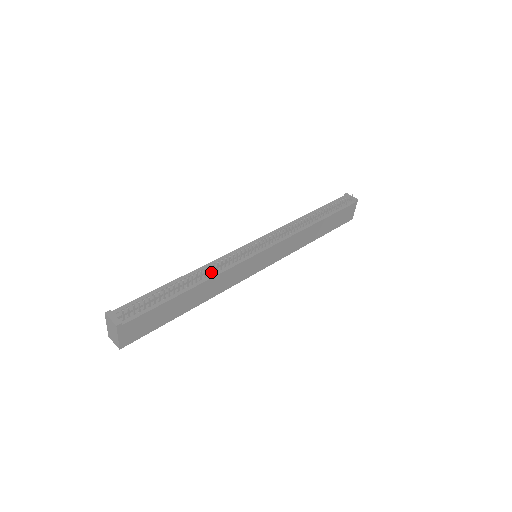
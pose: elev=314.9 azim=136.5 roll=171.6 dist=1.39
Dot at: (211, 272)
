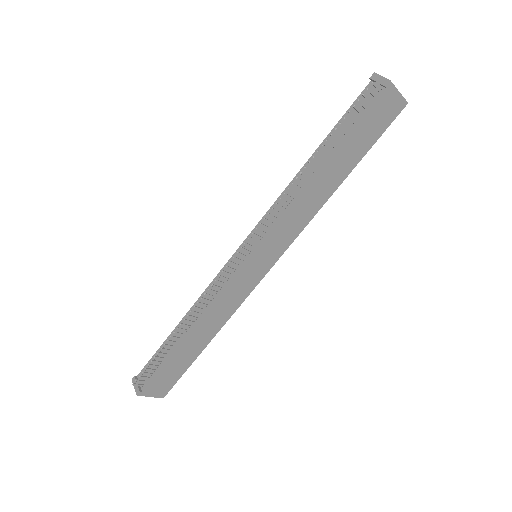
Dot at: (202, 308)
